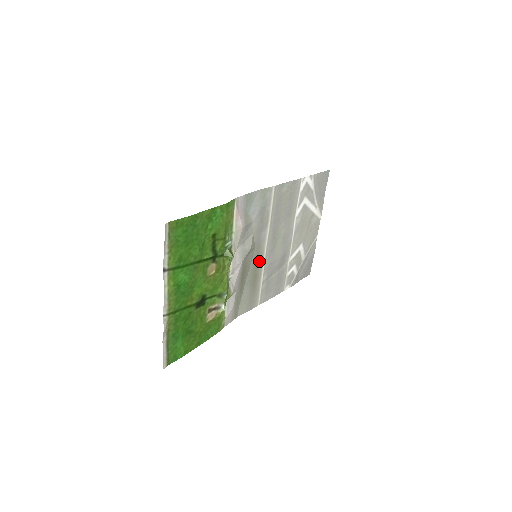
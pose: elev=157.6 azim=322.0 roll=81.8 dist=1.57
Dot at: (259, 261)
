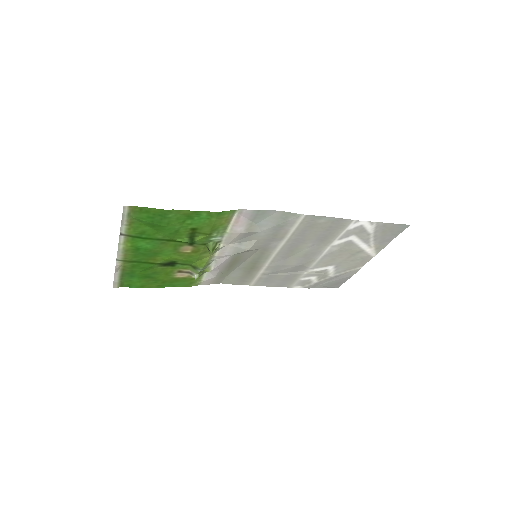
Dot at: (262, 259)
